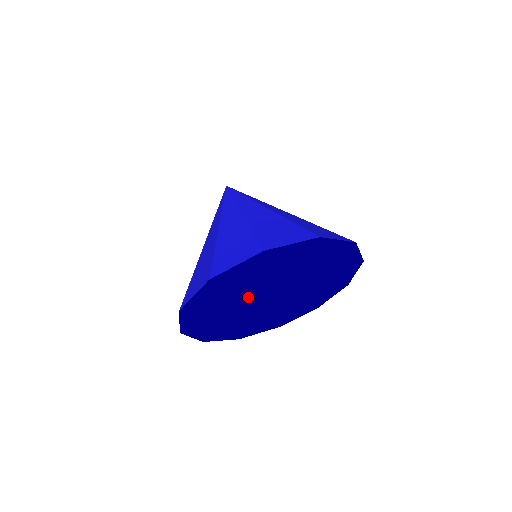
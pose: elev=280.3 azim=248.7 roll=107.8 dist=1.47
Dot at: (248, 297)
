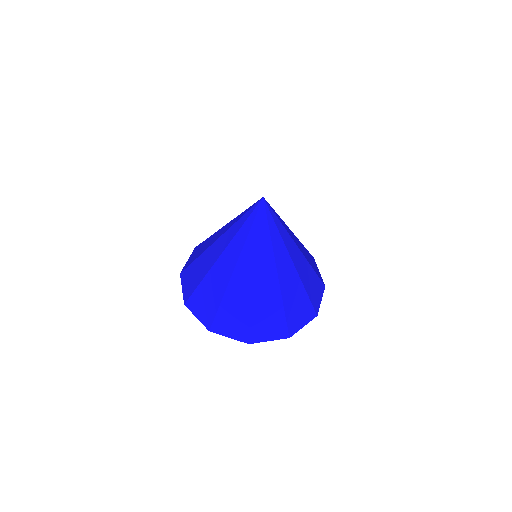
Dot at: occluded
